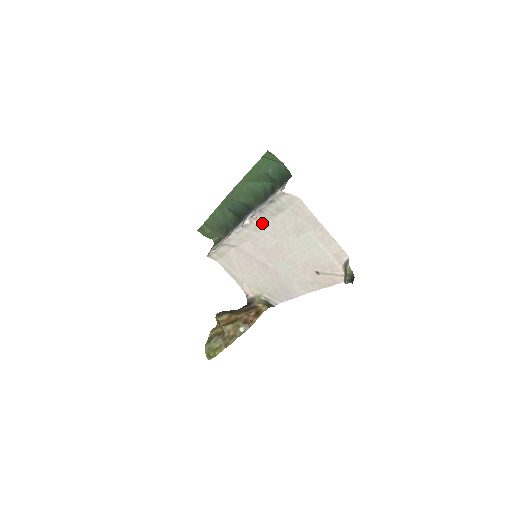
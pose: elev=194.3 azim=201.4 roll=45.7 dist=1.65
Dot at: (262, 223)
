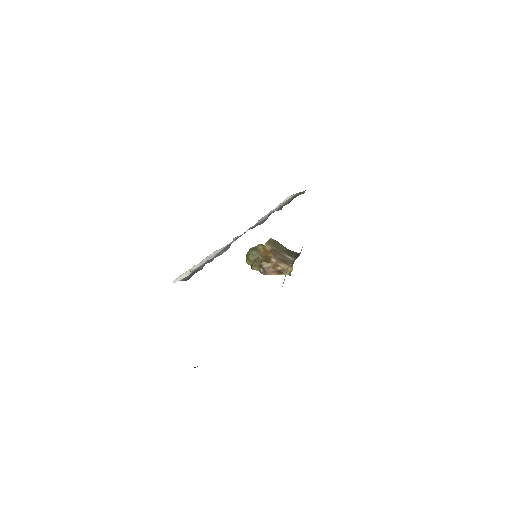
Dot at: occluded
